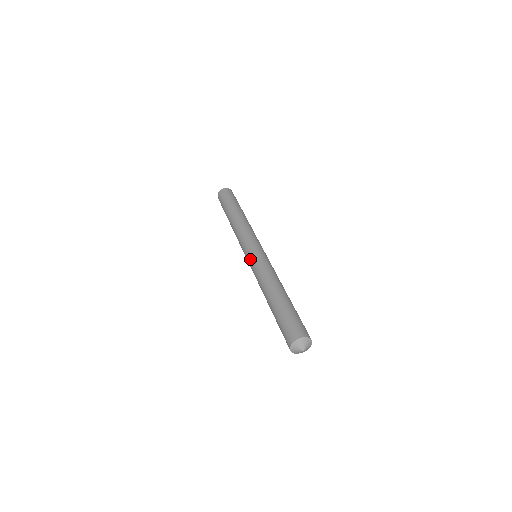
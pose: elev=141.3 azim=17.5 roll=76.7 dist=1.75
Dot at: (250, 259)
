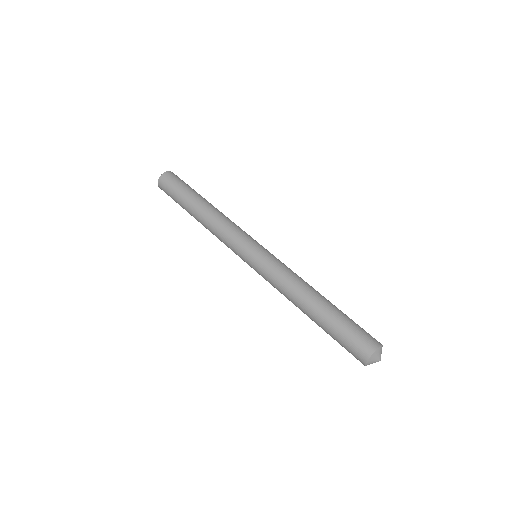
Dot at: (256, 263)
